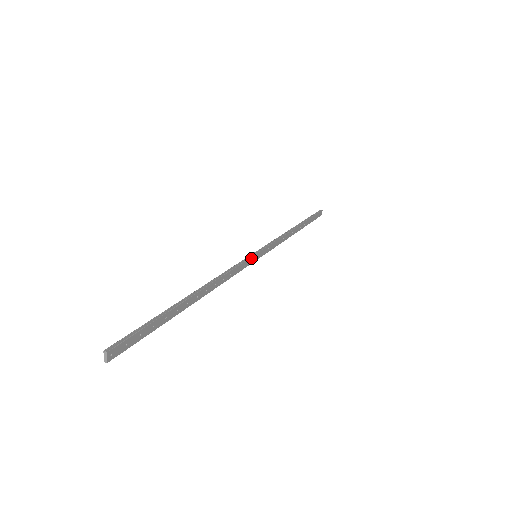
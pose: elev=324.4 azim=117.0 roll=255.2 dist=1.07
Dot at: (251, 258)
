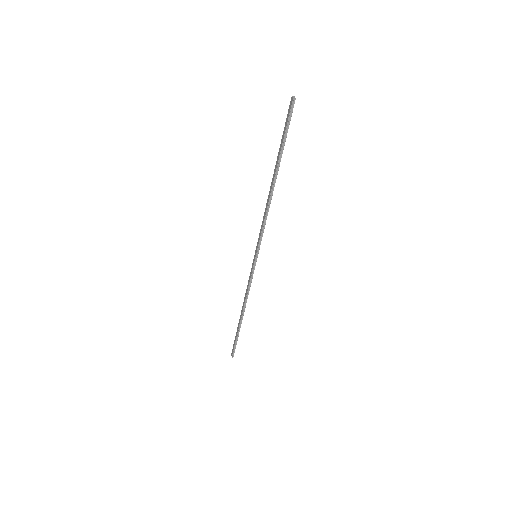
Dot at: (259, 247)
